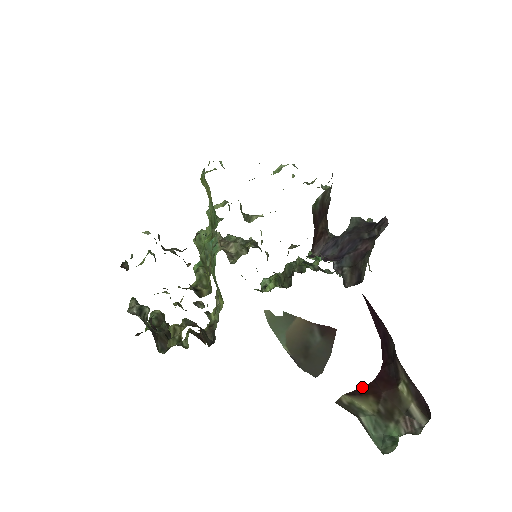
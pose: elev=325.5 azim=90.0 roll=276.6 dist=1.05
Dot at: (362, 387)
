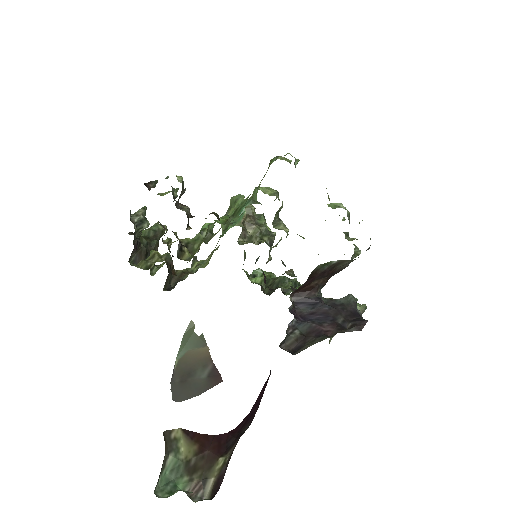
Dot at: occluded
